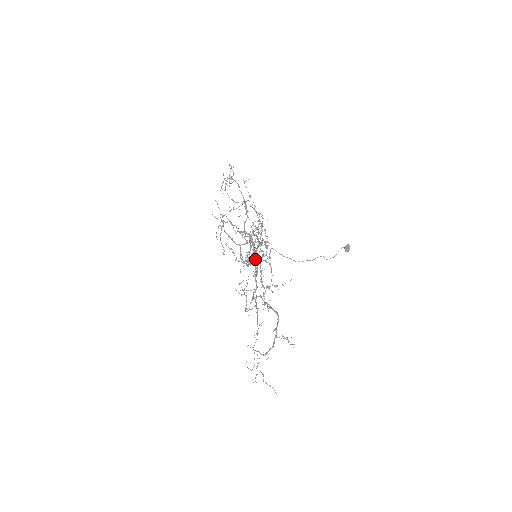
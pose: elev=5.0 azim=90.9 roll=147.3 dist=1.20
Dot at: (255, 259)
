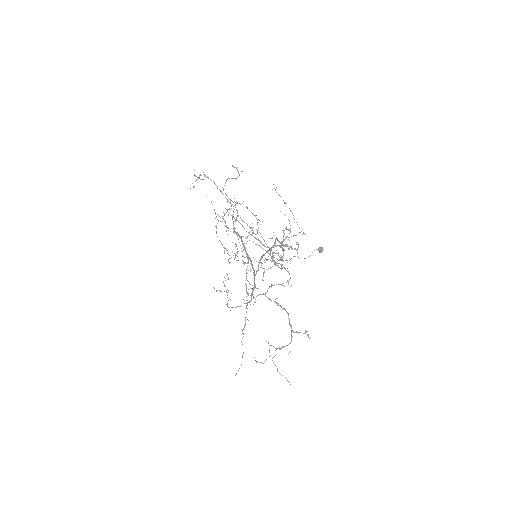
Dot at: (260, 259)
